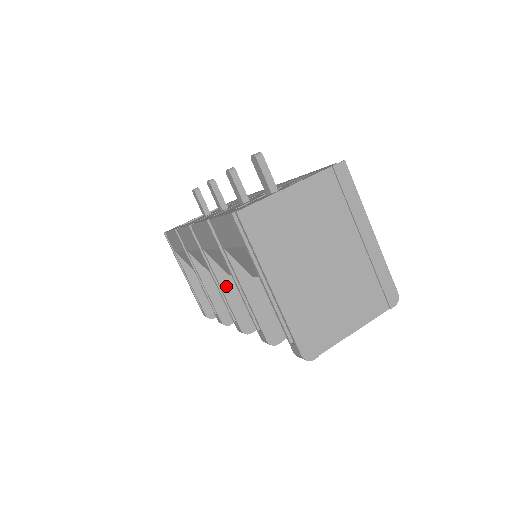
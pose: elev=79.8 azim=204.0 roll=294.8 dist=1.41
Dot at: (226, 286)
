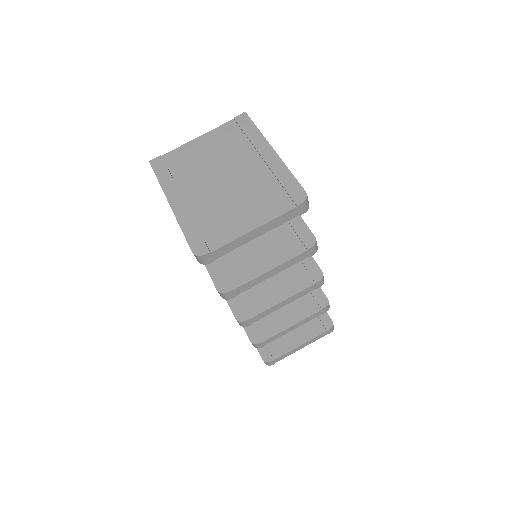
Dot at: occluded
